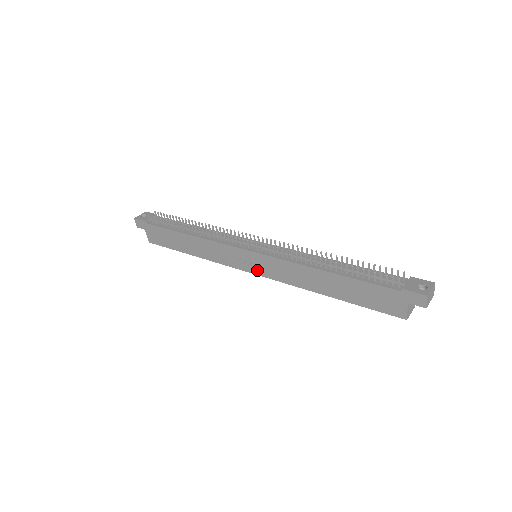
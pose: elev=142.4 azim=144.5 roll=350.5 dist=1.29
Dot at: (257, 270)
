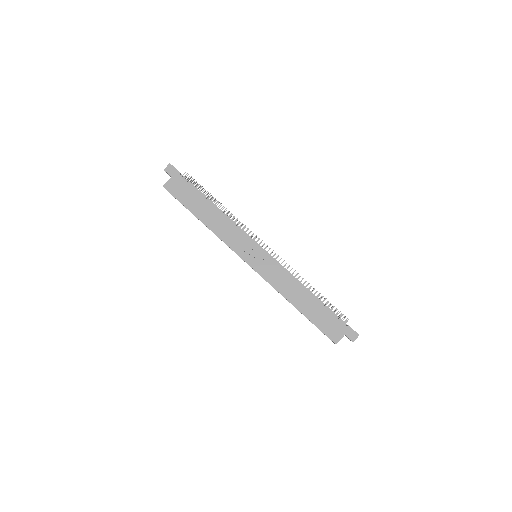
Dot at: (255, 264)
